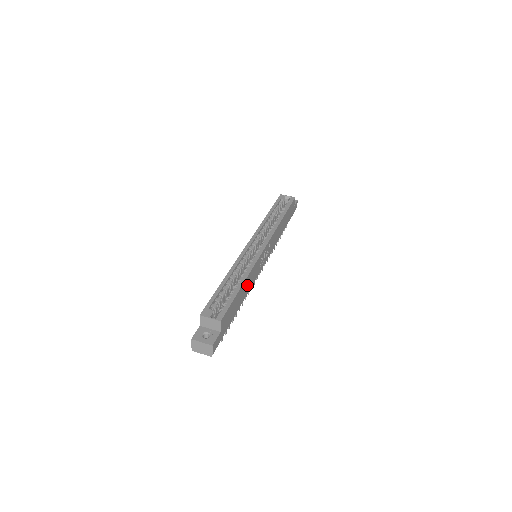
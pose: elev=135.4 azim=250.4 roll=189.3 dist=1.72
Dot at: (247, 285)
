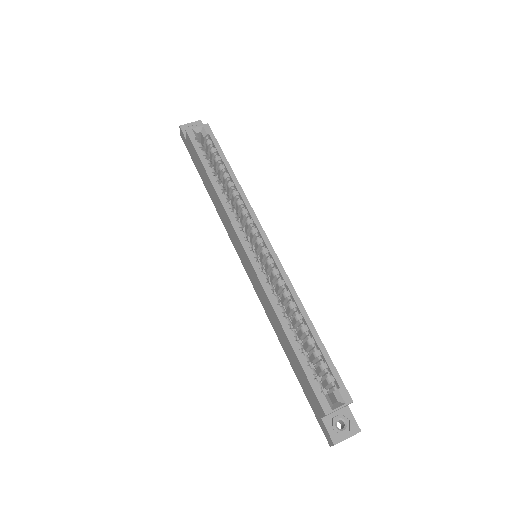
Dot at: occluded
